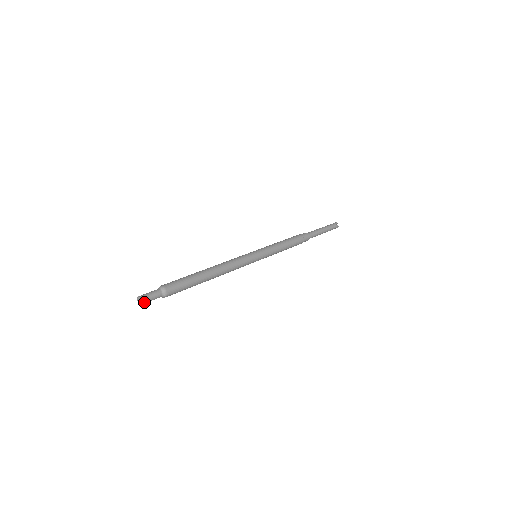
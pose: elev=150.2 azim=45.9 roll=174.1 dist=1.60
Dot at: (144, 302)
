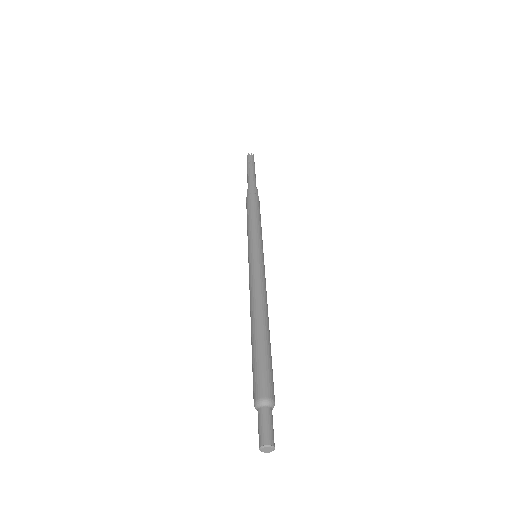
Dot at: (273, 445)
